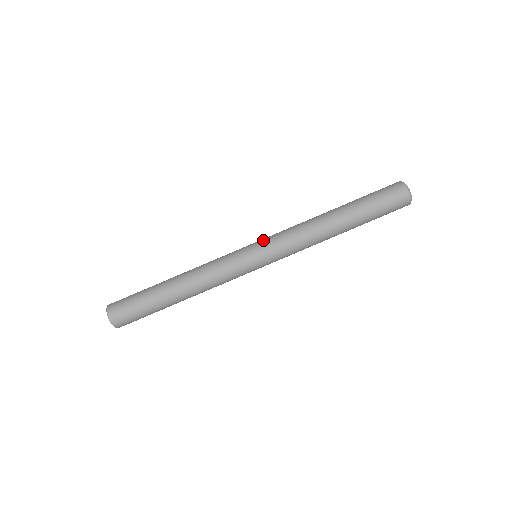
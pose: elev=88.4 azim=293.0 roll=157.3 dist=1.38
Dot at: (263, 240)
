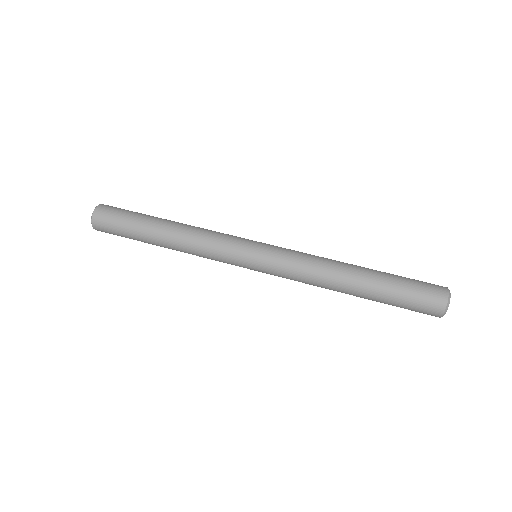
Dot at: occluded
